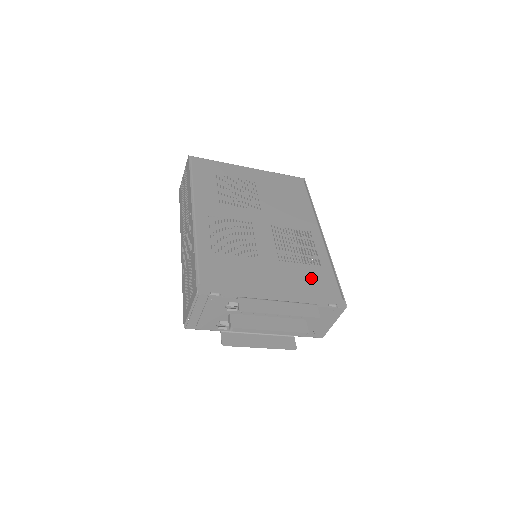
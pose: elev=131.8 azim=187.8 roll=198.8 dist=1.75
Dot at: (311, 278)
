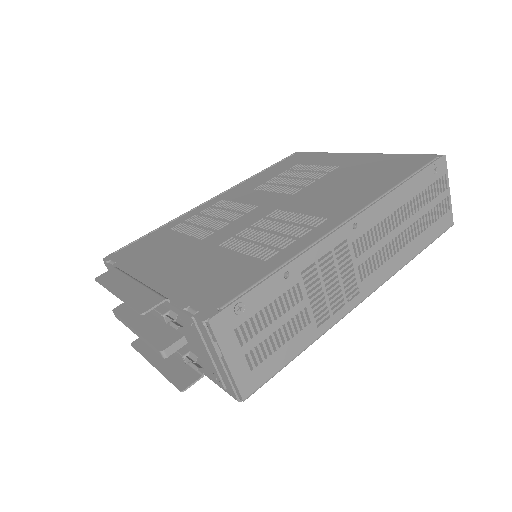
Dot at: (223, 271)
